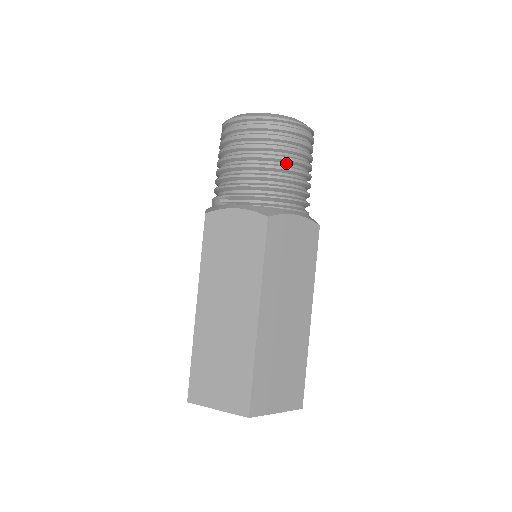
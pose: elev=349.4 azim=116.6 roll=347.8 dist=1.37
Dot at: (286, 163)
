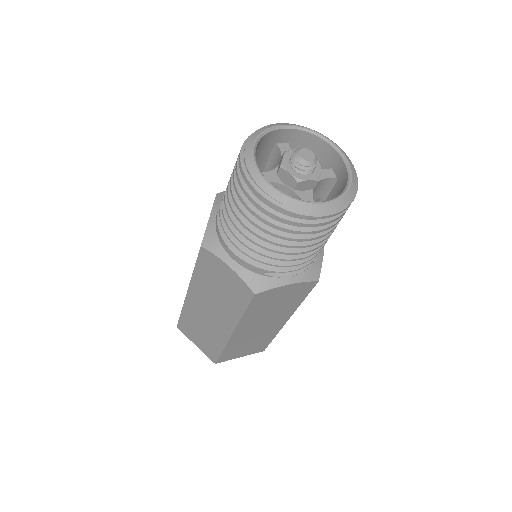
Dot at: occluded
